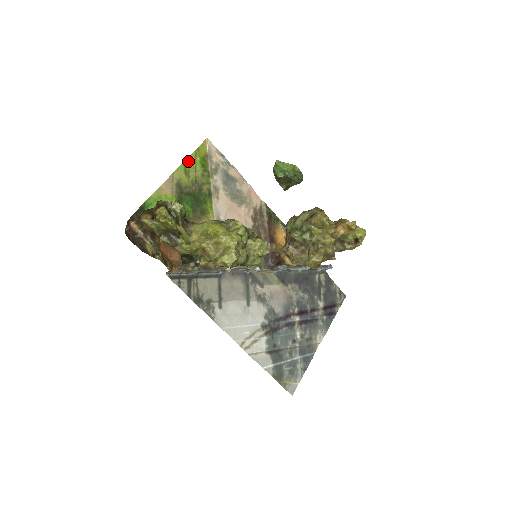
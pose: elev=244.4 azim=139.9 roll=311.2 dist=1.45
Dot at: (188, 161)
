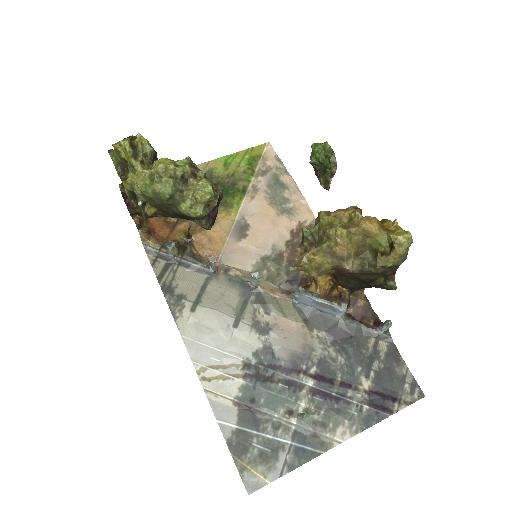
Dot at: (234, 156)
